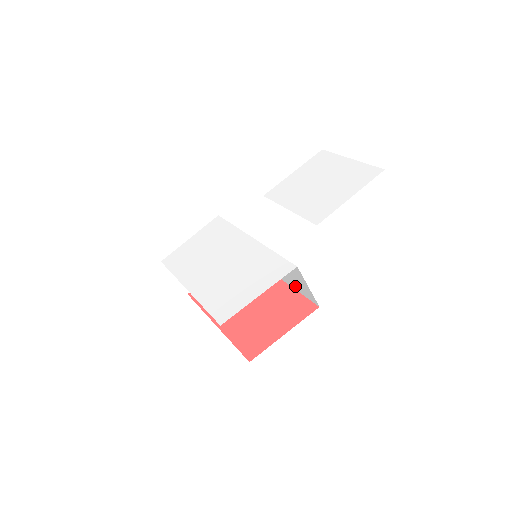
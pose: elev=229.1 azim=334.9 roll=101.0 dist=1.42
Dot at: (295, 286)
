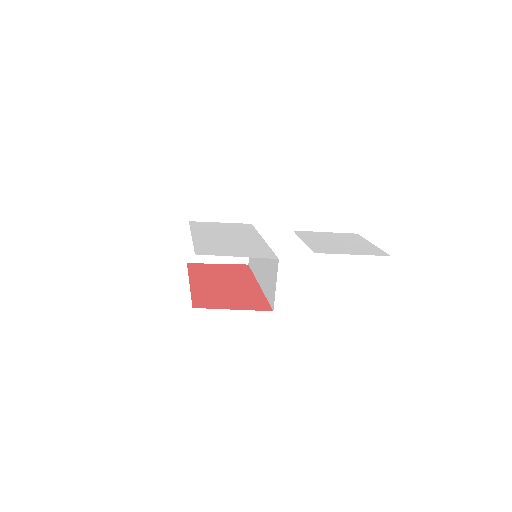
Dot at: (267, 291)
